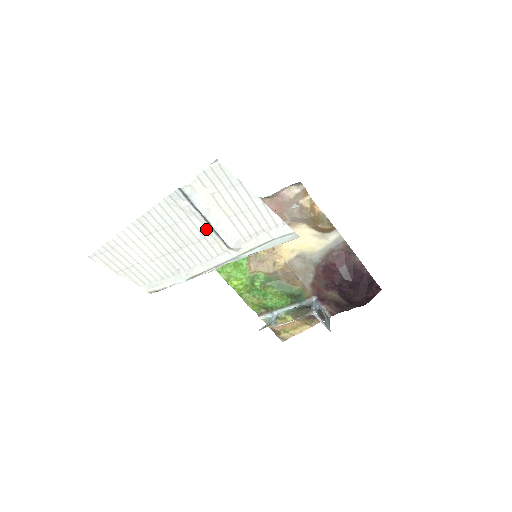
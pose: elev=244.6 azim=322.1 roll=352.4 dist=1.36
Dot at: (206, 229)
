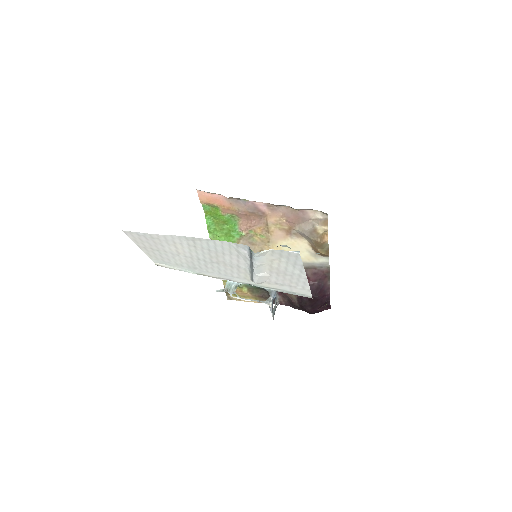
Dot at: (245, 266)
